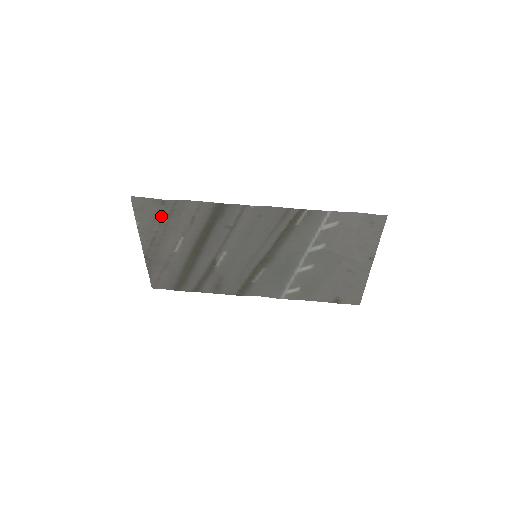
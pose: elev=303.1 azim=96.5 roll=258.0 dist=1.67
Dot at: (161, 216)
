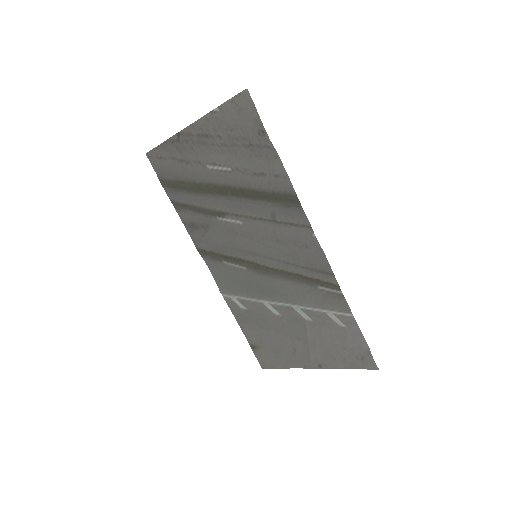
Dot at: (243, 135)
